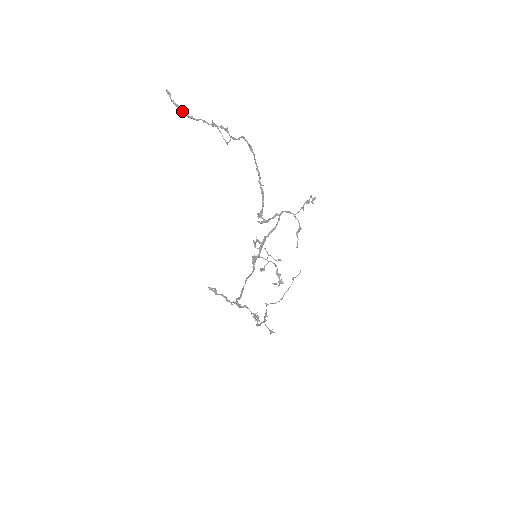
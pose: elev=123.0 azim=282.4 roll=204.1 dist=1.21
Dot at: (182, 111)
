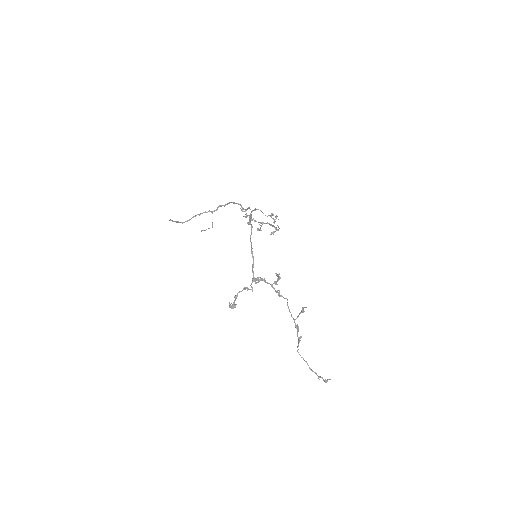
Dot at: (181, 222)
